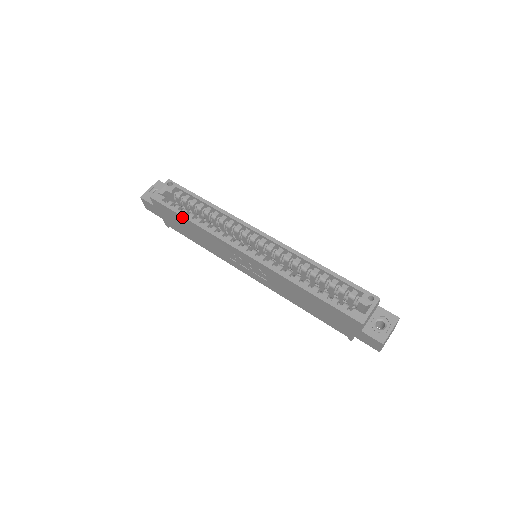
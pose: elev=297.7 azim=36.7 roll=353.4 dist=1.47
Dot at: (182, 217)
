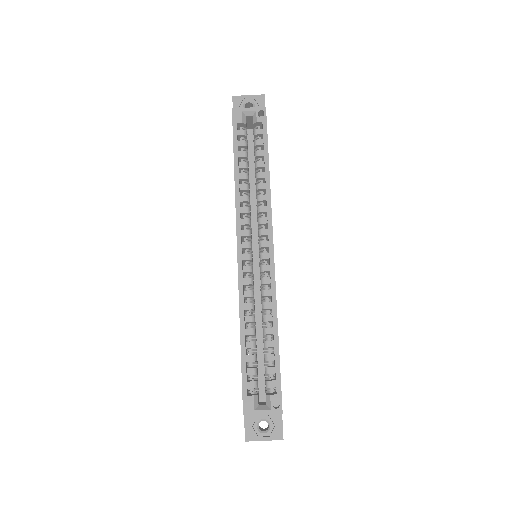
Dot at: (234, 158)
